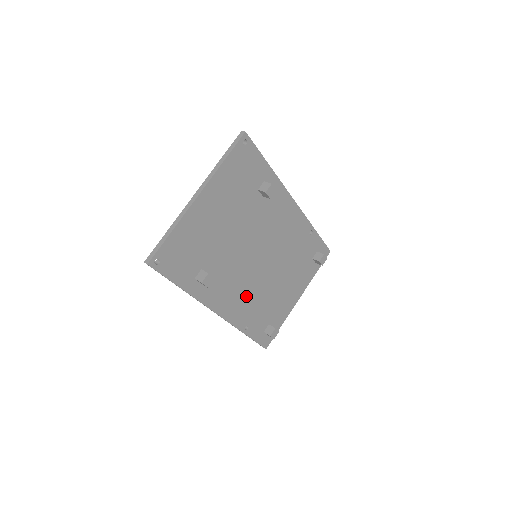
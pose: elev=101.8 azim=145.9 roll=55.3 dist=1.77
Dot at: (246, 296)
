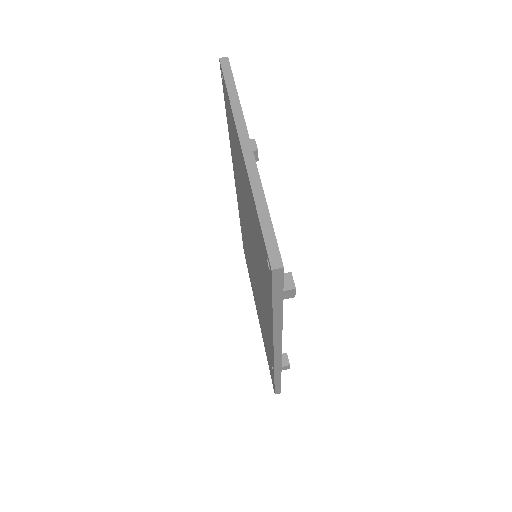
Dot at: occluded
